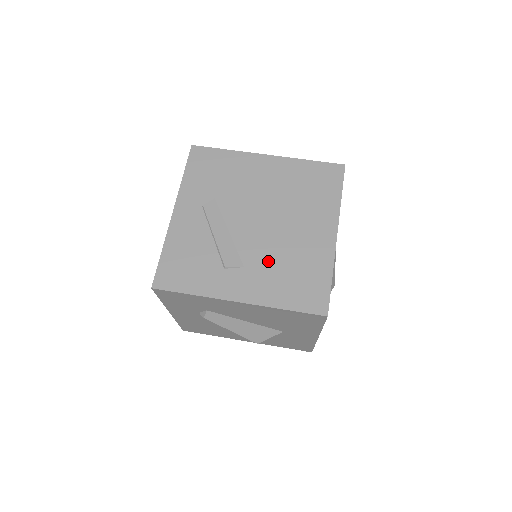
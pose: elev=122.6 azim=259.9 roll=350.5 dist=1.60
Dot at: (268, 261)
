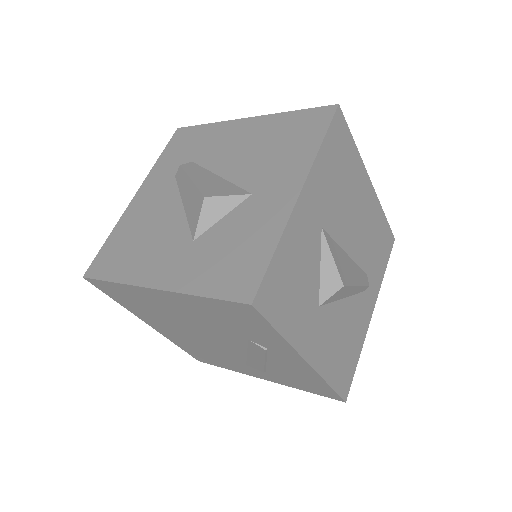
Dot at: occluded
